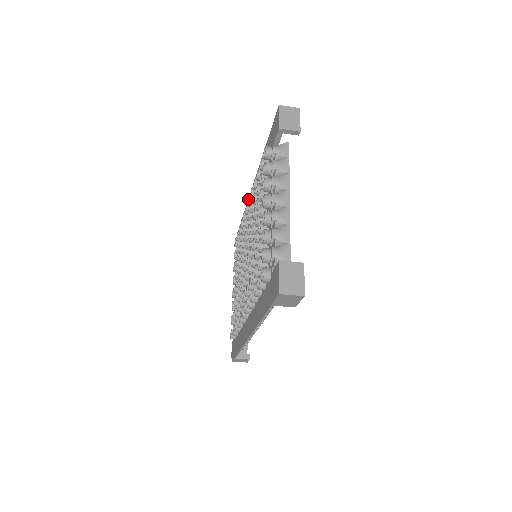
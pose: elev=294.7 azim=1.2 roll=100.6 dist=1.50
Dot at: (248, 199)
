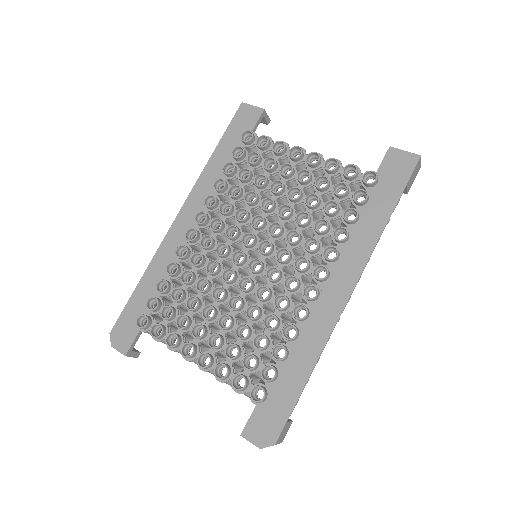
Dot at: (195, 218)
